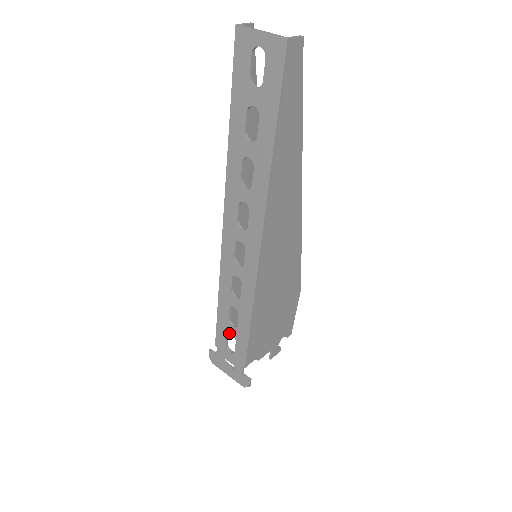
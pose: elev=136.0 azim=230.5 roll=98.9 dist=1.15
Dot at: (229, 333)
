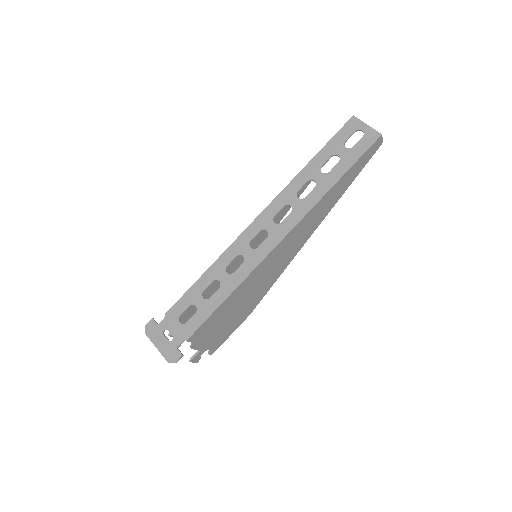
Dot at: (194, 304)
